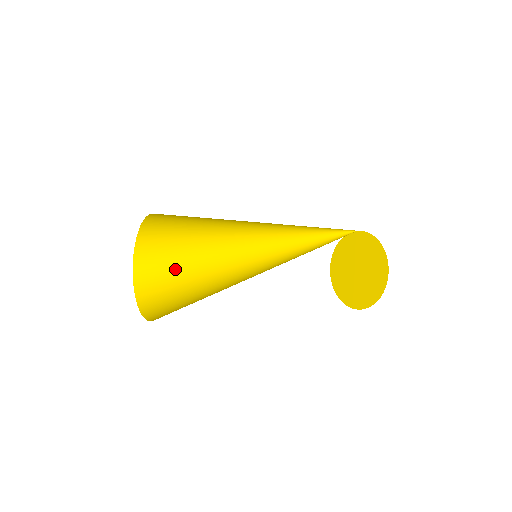
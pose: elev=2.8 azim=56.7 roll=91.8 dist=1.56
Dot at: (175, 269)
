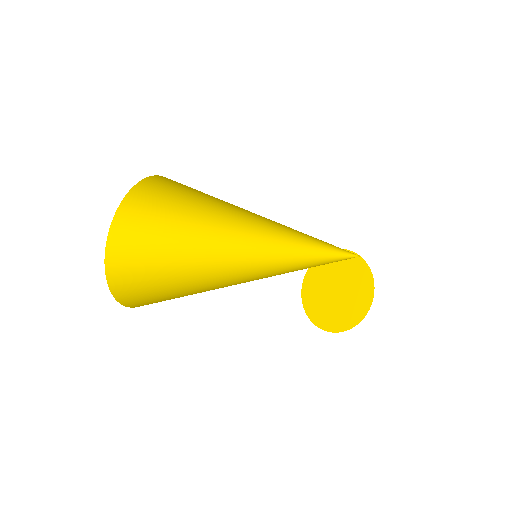
Dot at: (164, 227)
